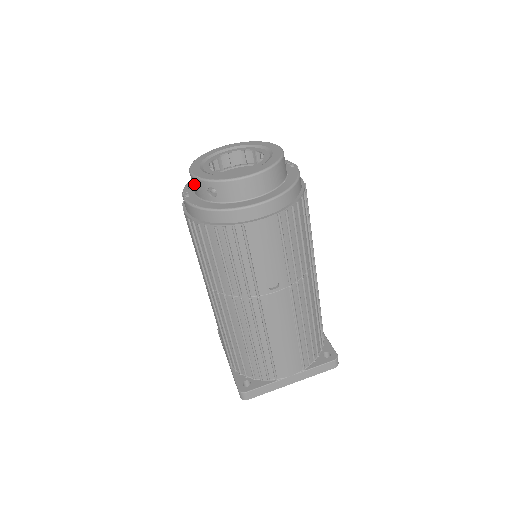
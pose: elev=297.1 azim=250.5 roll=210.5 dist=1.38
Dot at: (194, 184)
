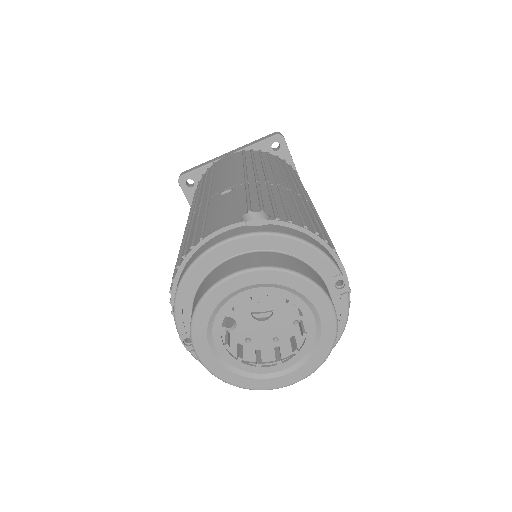
Dot at: occluded
